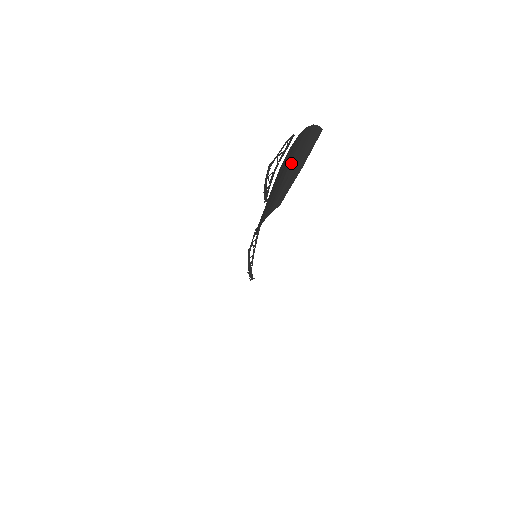
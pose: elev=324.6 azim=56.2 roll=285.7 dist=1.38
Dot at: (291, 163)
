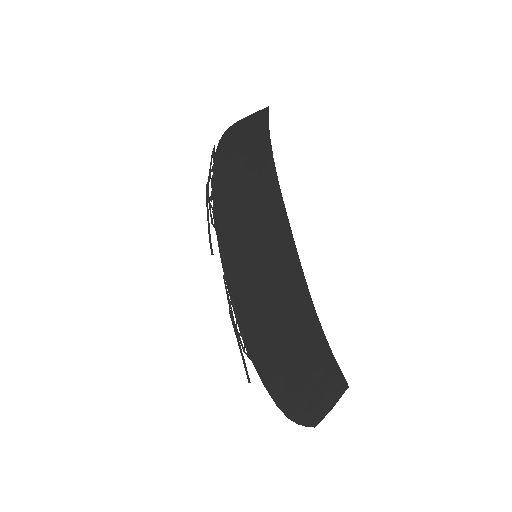
Dot at: (238, 129)
